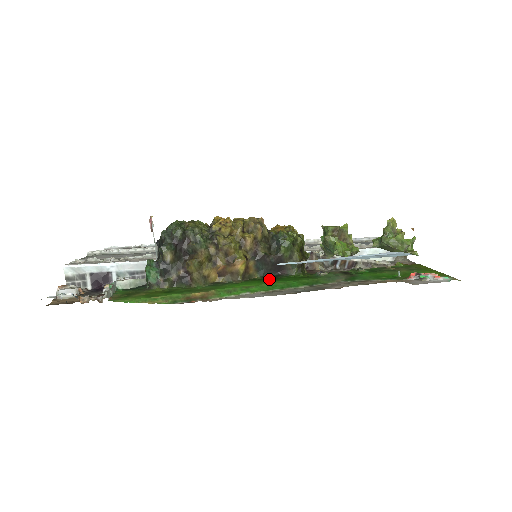
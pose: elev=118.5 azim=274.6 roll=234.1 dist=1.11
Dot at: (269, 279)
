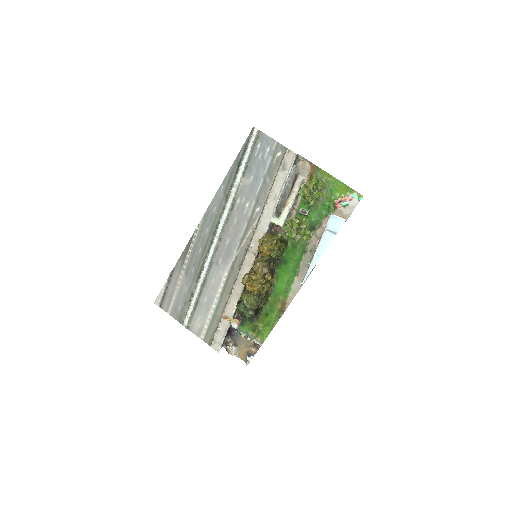
Dot at: (282, 263)
